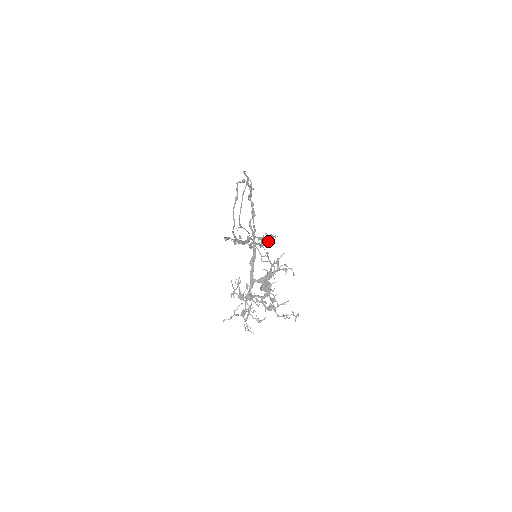
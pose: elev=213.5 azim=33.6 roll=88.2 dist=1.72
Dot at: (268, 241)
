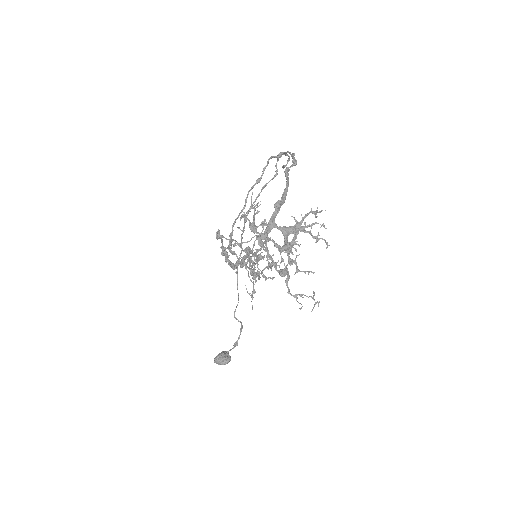
Dot at: (265, 267)
